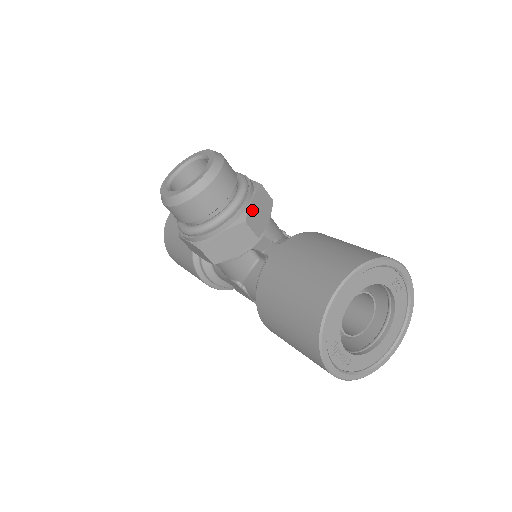
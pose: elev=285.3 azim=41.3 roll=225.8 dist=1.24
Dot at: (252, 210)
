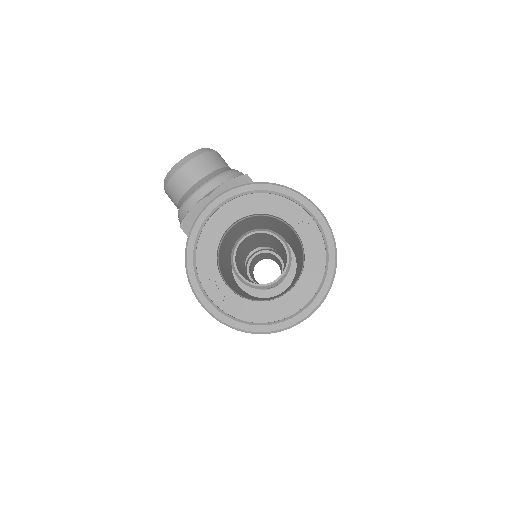
Dot at: (224, 189)
